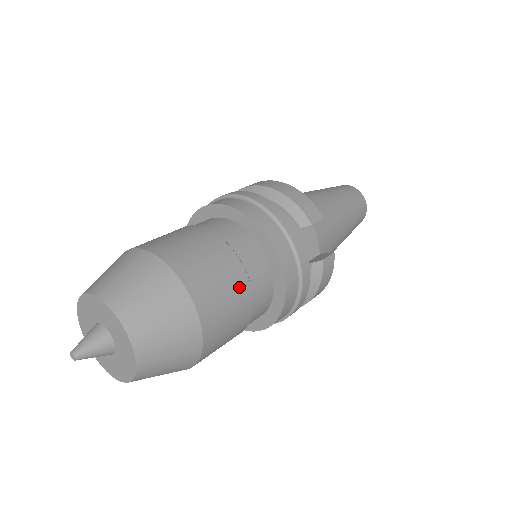
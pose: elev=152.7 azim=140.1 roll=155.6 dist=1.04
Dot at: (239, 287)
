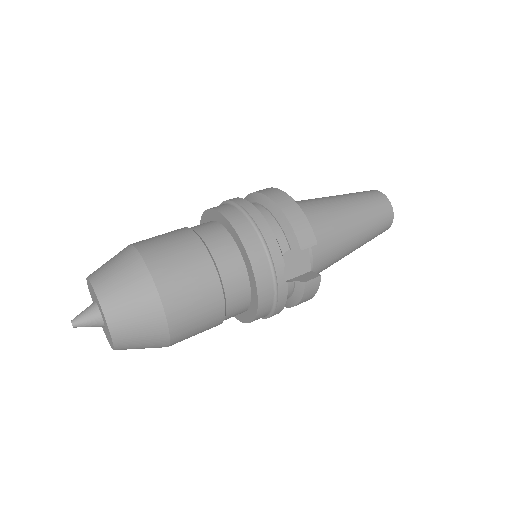
Dot at: (212, 299)
